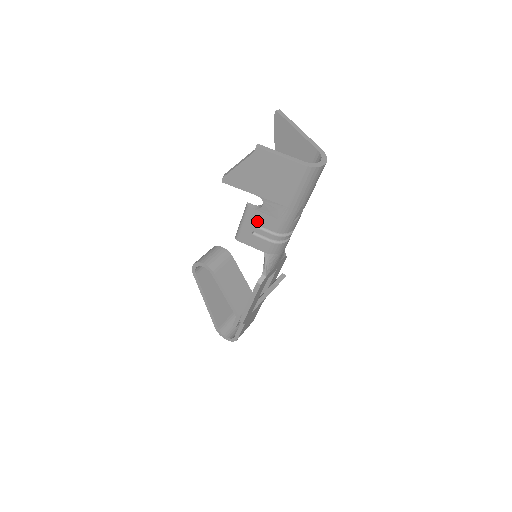
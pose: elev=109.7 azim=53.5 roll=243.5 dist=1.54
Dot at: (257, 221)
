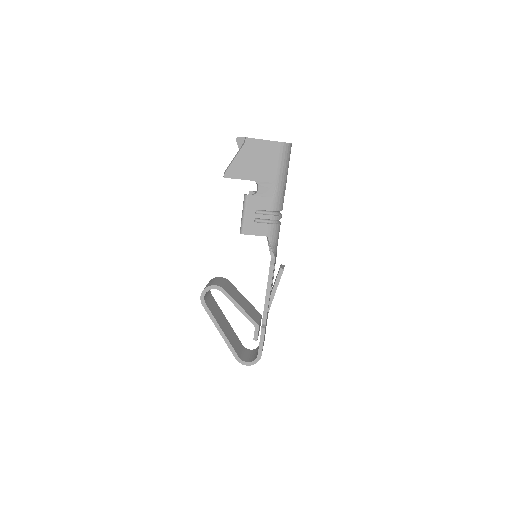
Dot at: (256, 207)
